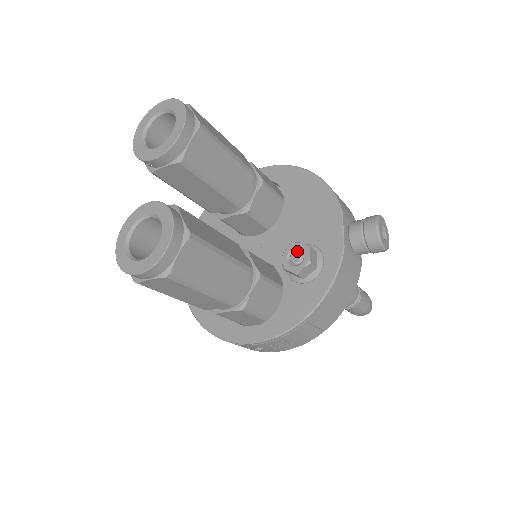
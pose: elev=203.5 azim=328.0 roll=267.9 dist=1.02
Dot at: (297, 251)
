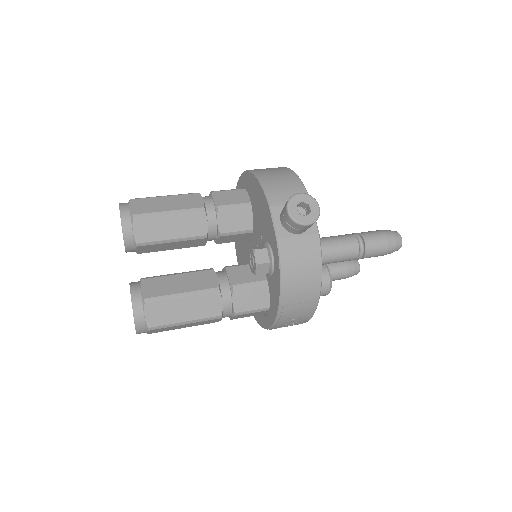
Dot at: (251, 256)
